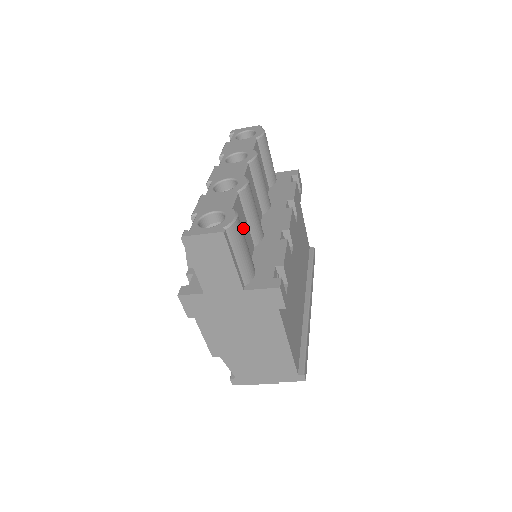
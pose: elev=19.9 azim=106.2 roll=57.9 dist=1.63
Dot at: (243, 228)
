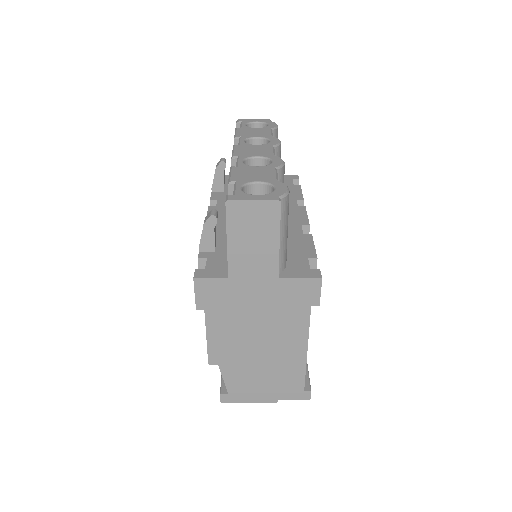
Dot at: occluded
